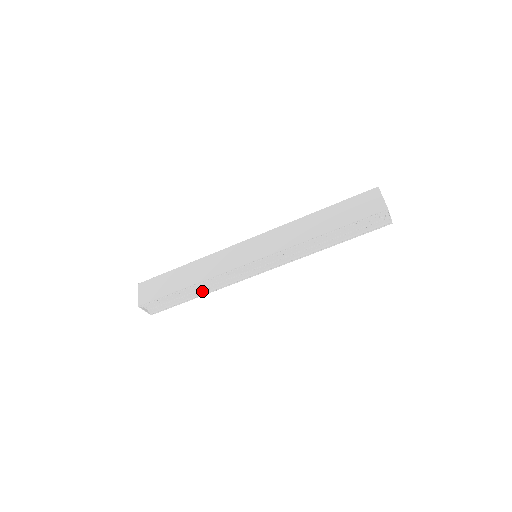
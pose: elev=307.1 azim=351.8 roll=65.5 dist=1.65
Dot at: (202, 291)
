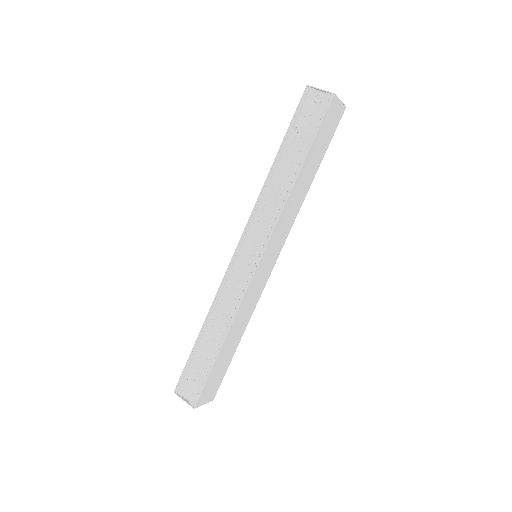
Dot at: (222, 334)
